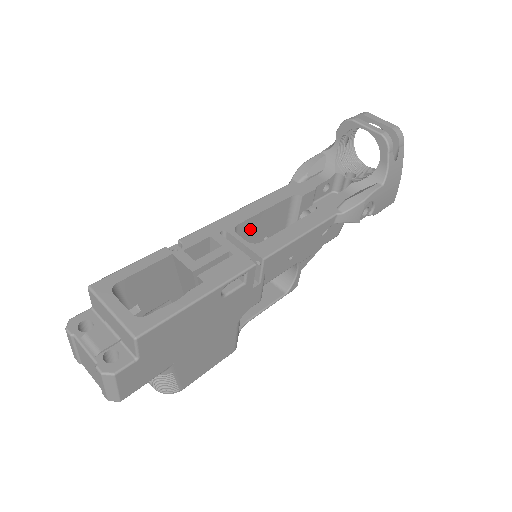
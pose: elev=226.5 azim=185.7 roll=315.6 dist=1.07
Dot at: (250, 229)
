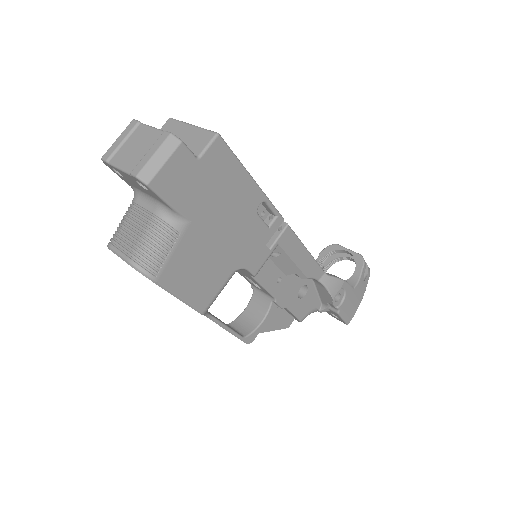
Dot at: occluded
